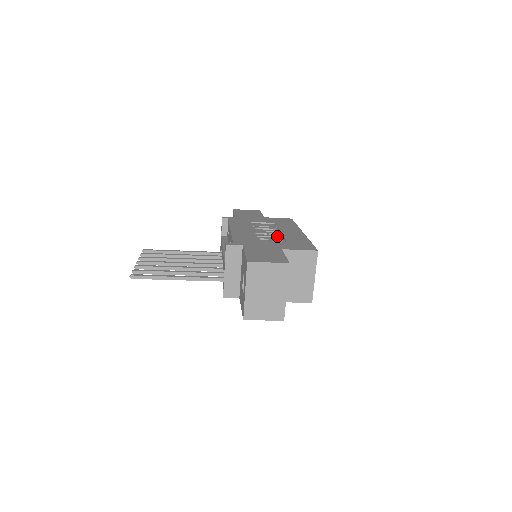
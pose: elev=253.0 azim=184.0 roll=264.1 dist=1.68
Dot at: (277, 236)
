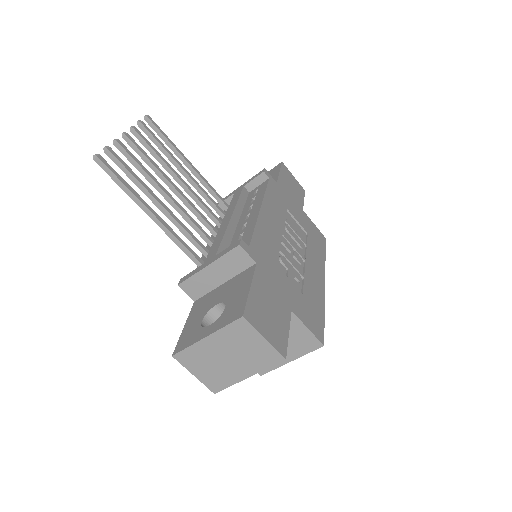
Dot at: (299, 270)
